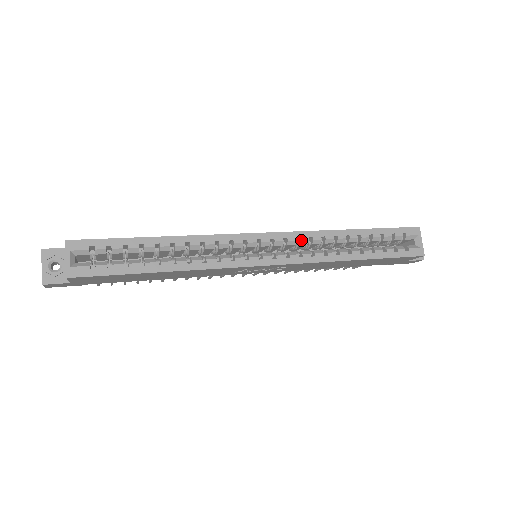
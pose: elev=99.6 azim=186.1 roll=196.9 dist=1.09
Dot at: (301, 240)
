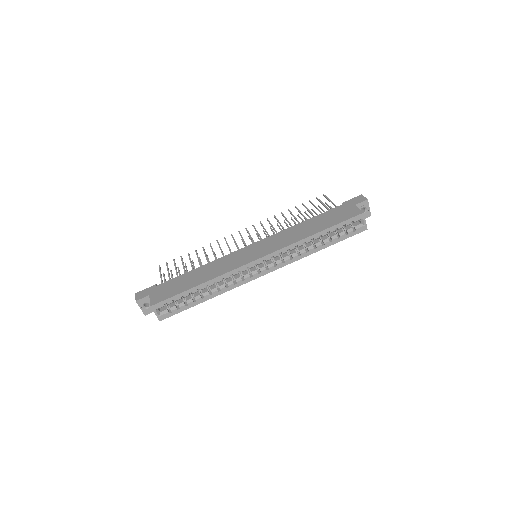
Dot at: occluded
